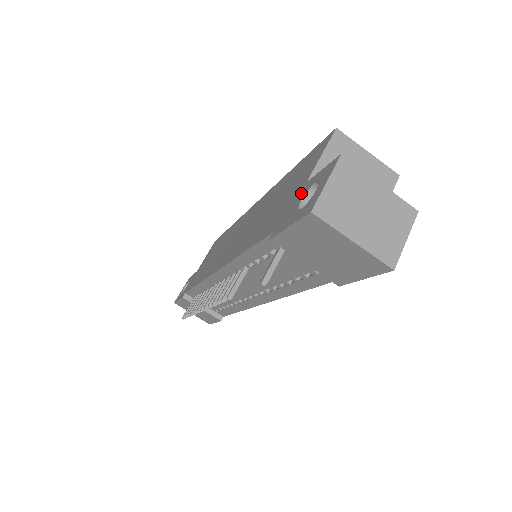
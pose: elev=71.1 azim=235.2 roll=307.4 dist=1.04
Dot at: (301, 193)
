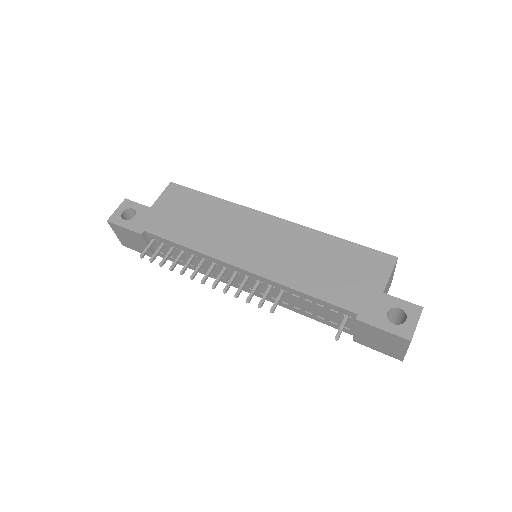
Dot at: (382, 301)
